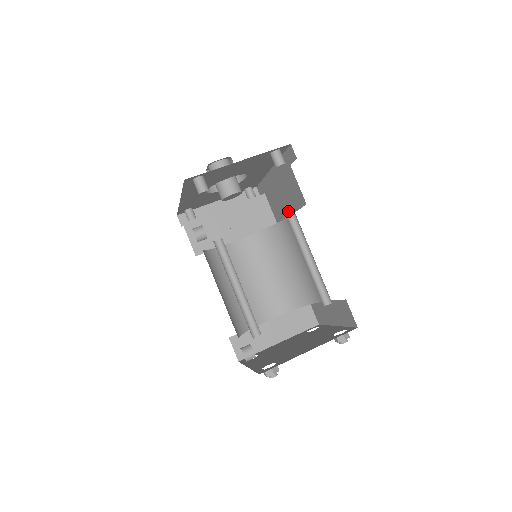
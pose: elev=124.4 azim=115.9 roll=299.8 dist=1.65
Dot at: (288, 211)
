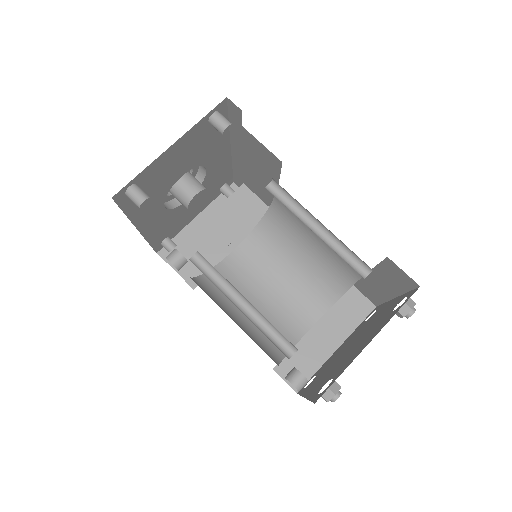
Dot at: occluded
